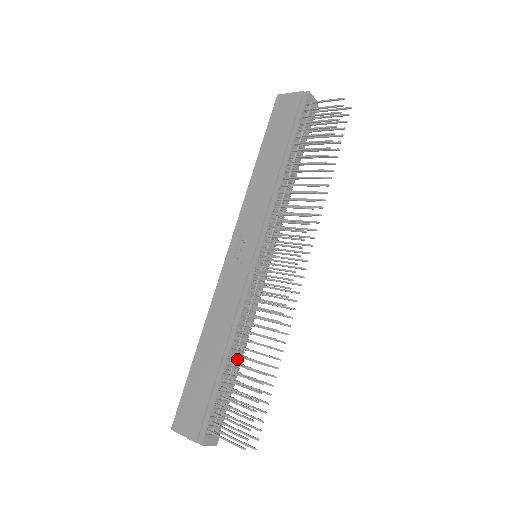
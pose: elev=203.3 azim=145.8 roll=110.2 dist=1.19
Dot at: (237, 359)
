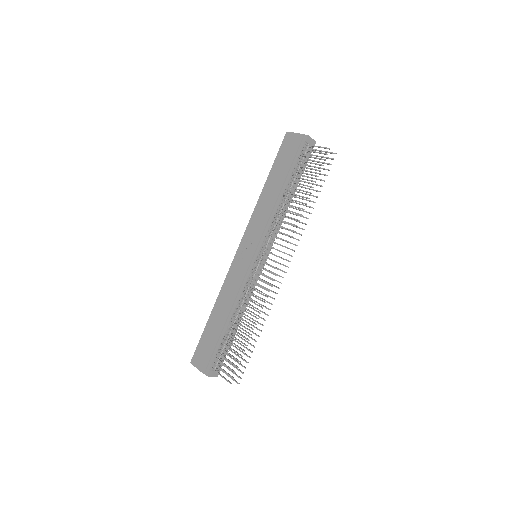
Dot at: occluded
